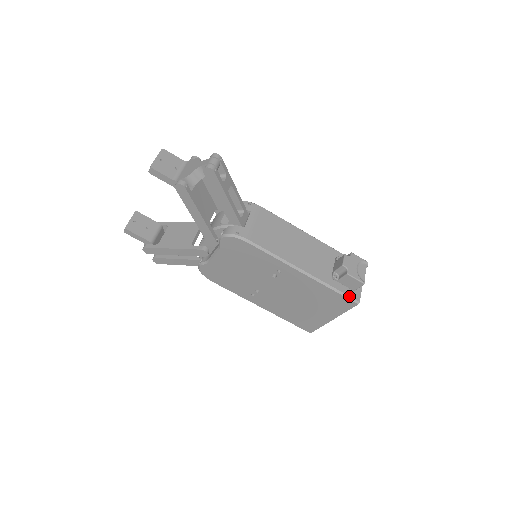
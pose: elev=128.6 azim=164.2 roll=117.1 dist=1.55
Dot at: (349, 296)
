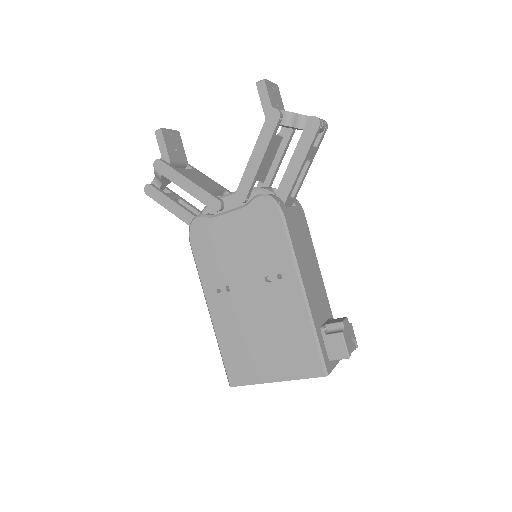
Dot at: (324, 359)
